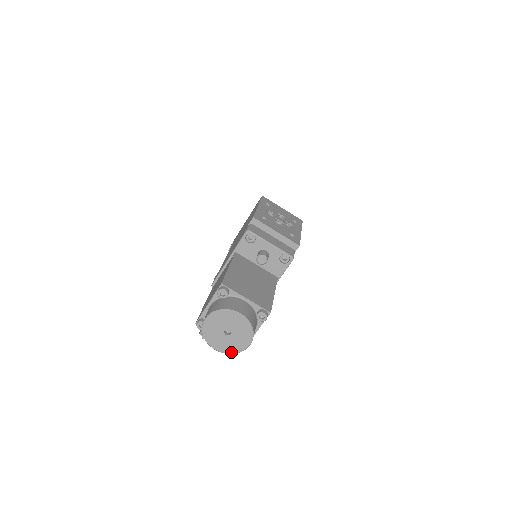
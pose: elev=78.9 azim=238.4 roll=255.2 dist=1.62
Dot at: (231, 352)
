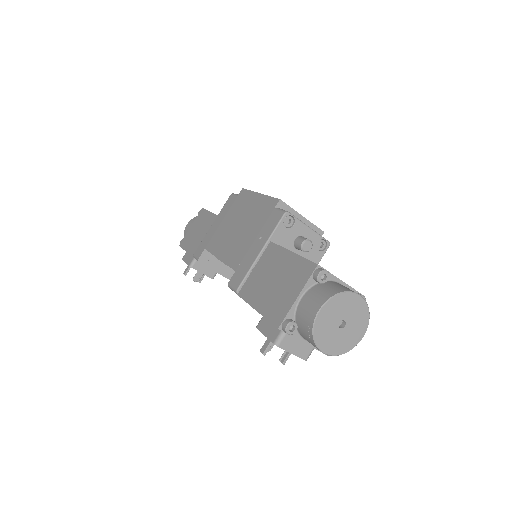
Dot at: (342, 352)
